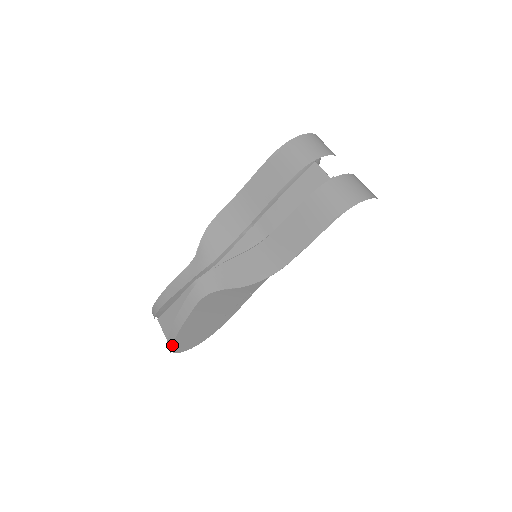
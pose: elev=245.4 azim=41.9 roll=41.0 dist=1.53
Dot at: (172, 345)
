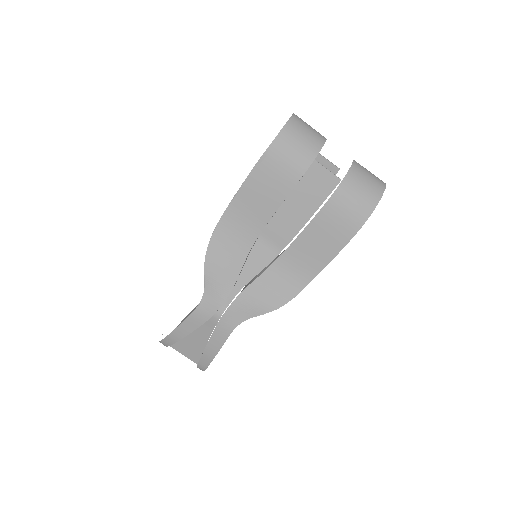
Dot at: (206, 368)
